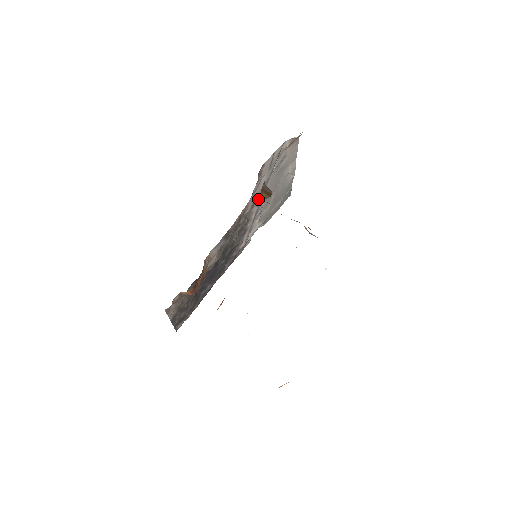
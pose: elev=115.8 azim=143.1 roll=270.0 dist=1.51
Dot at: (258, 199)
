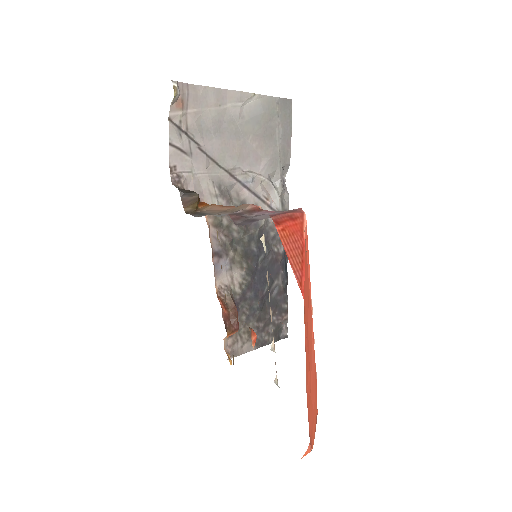
Dot at: (223, 182)
